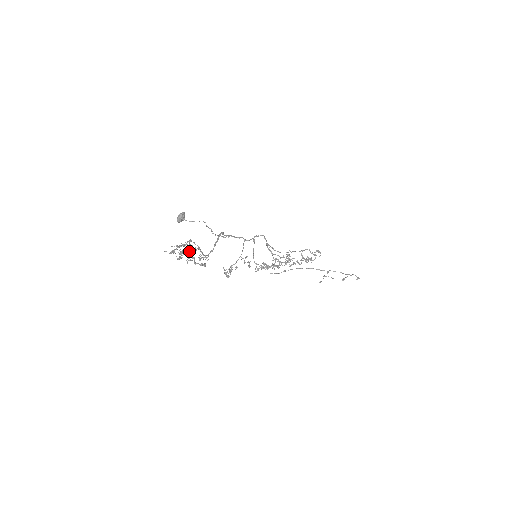
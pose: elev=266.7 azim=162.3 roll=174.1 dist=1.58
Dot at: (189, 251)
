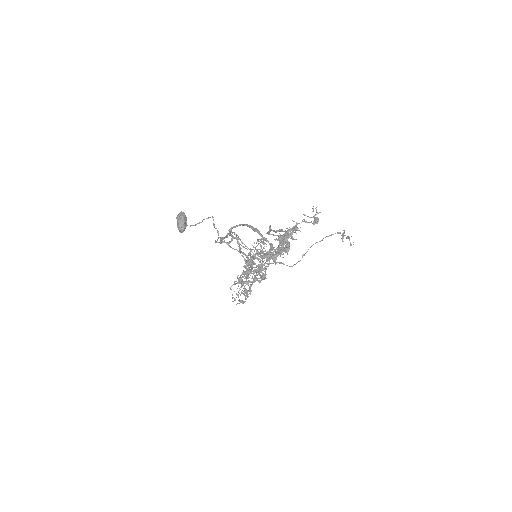
Dot at: occluded
